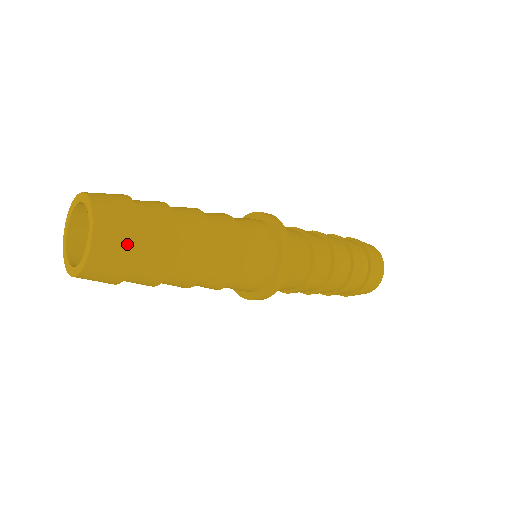
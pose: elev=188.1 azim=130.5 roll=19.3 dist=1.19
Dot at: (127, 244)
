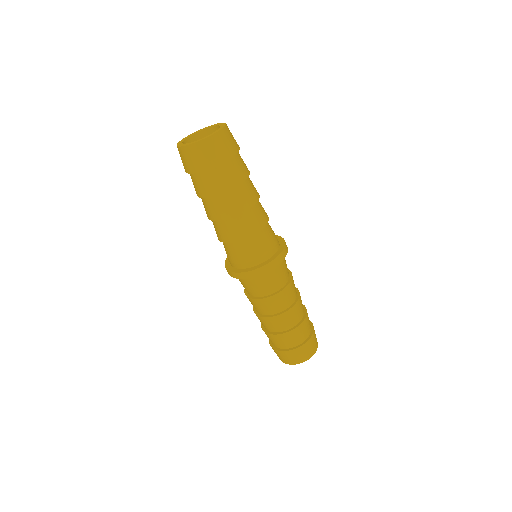
Dot at: (230, 150)
